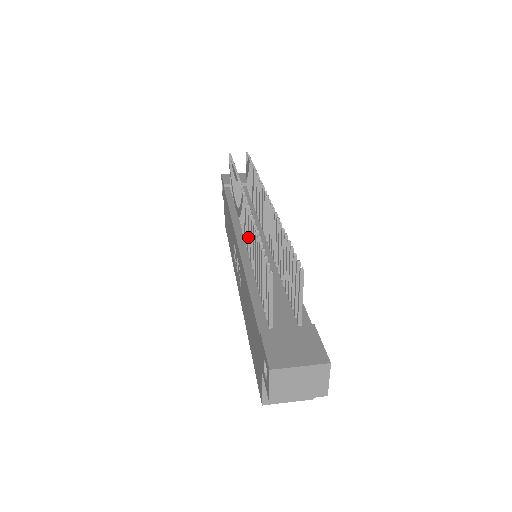
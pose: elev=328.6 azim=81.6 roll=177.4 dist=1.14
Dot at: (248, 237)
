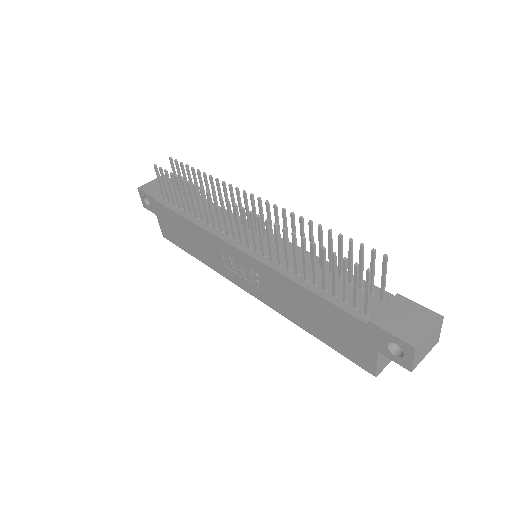
Dot at: (268, 244)
